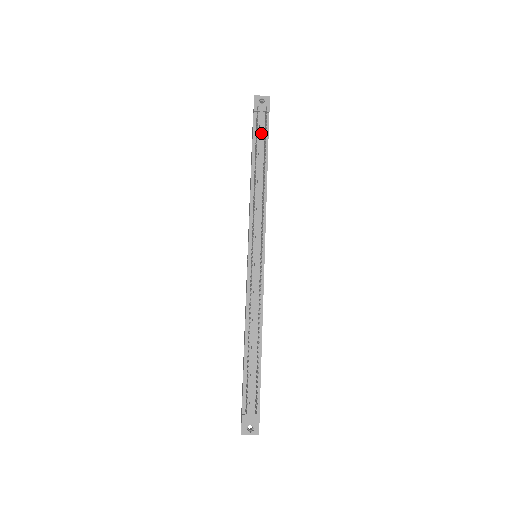
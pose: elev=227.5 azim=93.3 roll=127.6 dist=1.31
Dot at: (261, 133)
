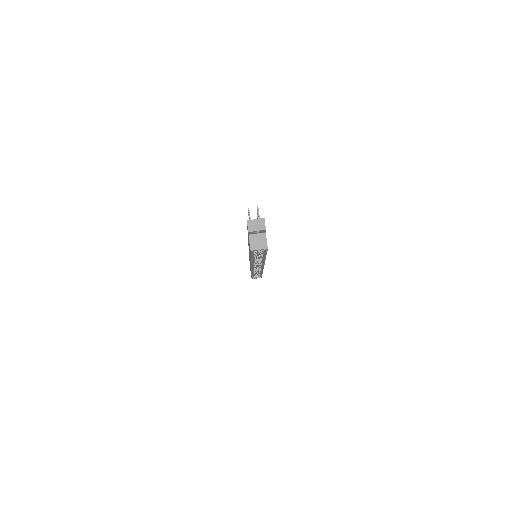
Dot at: occluded
